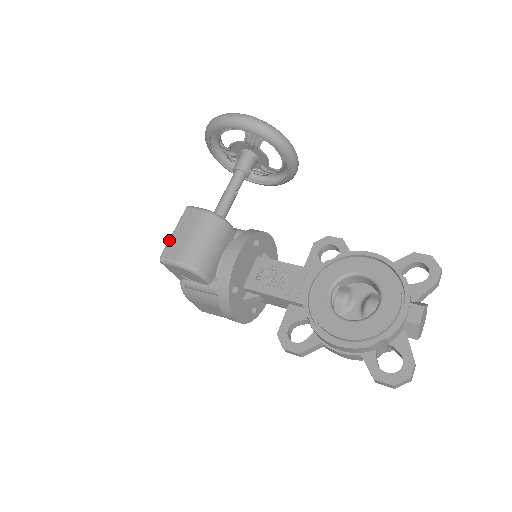
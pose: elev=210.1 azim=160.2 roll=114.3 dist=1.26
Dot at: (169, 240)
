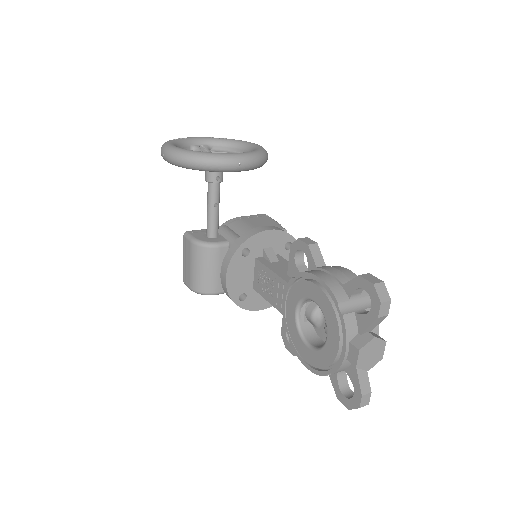
Dot at: (183, 267)
